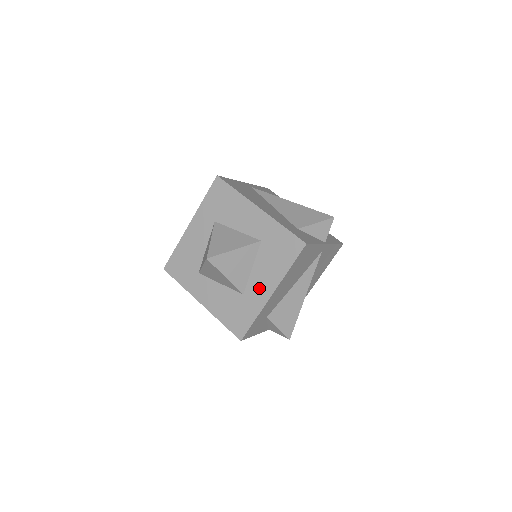
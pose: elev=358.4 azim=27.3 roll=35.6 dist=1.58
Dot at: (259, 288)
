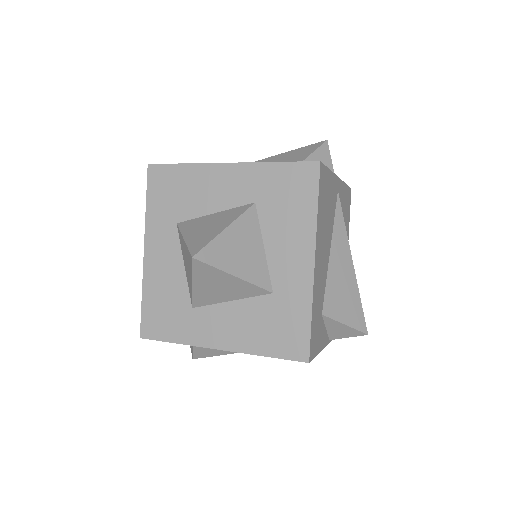
Dot at: (290, 268)
